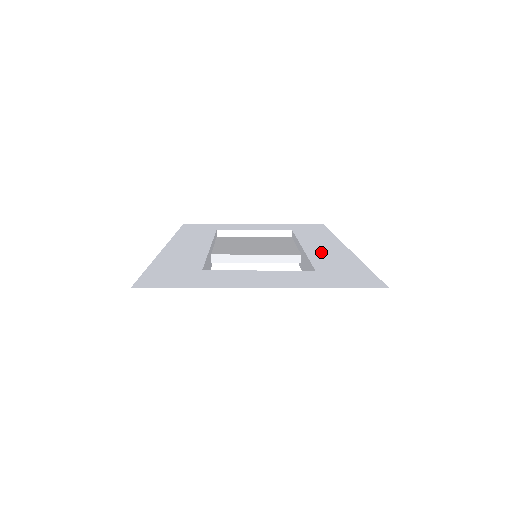
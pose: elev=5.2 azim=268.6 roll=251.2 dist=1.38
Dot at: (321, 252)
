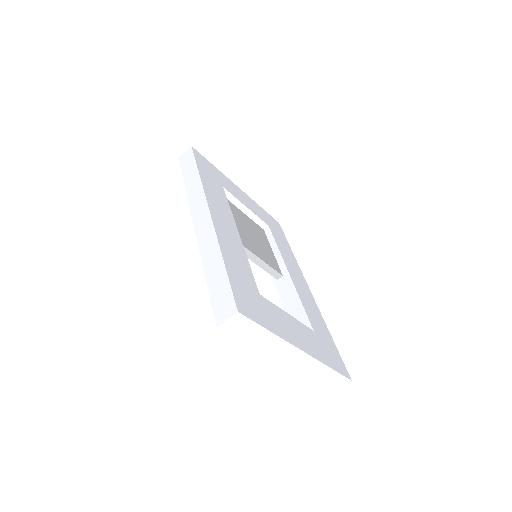
Dot at: (303, 293)
